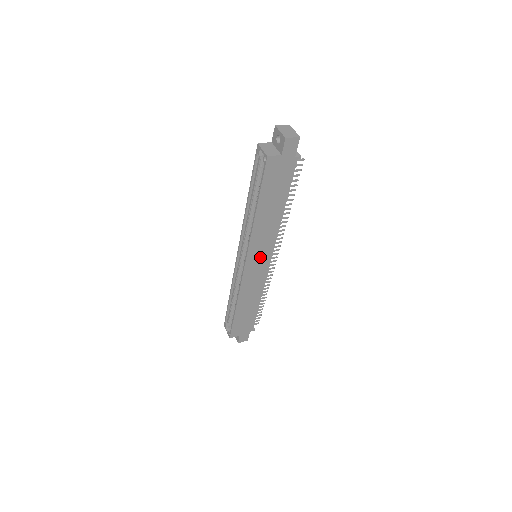
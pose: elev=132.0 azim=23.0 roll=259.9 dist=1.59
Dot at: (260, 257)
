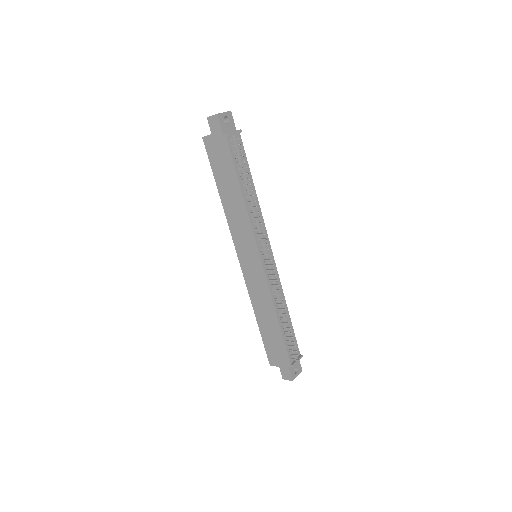
Dot at: (248, 253)
